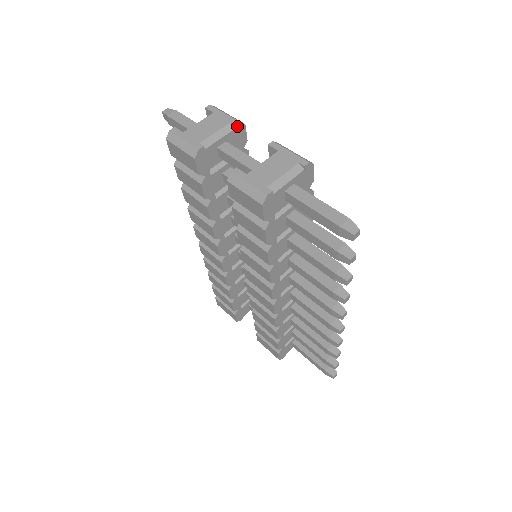
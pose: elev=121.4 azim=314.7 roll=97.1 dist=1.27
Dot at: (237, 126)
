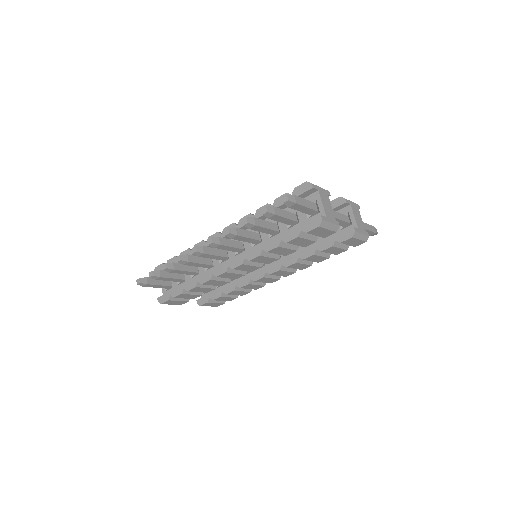
Dot at: (328, 195)
